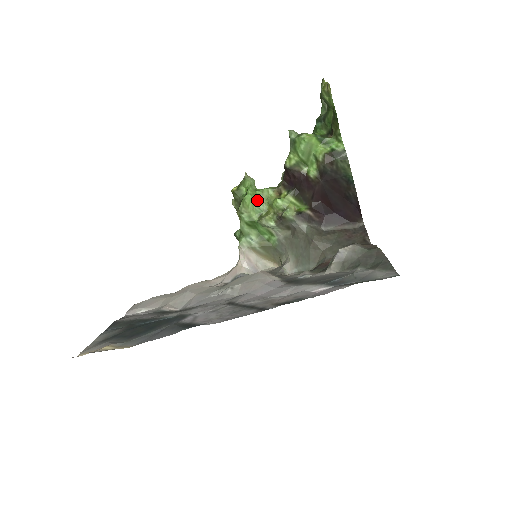
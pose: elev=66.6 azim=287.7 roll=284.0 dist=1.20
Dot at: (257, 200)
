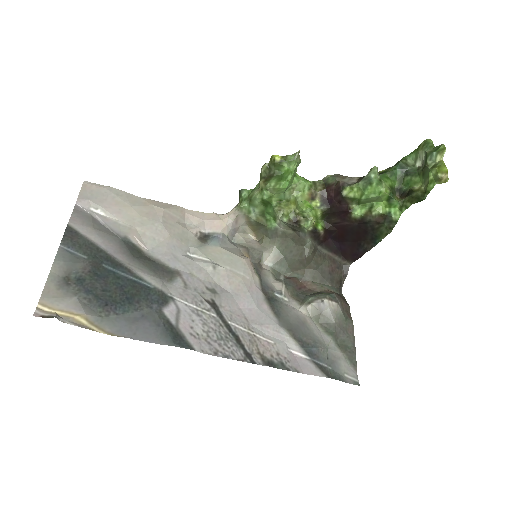
Dot at: (289, 188)
